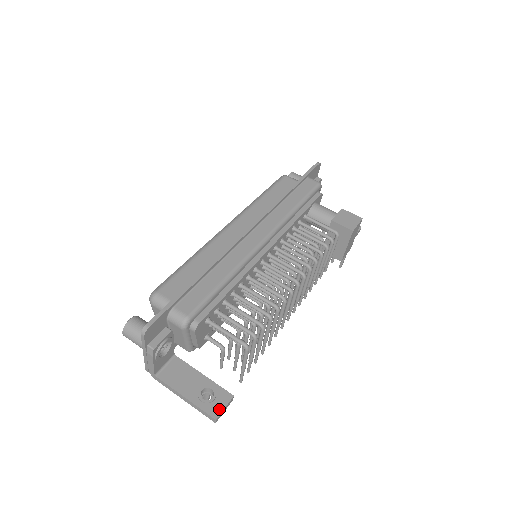
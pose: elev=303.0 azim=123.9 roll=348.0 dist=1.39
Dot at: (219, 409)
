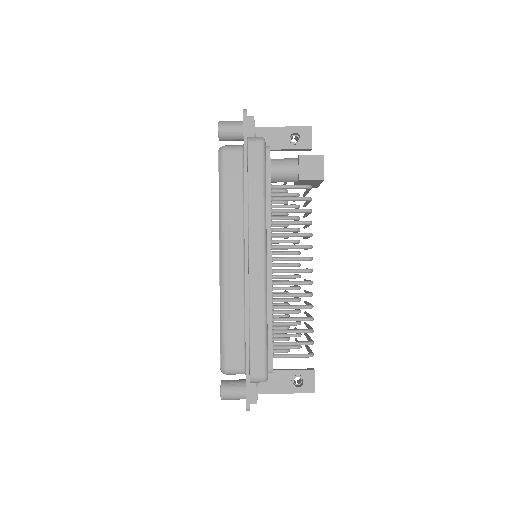
Dot at: (312, 385)
